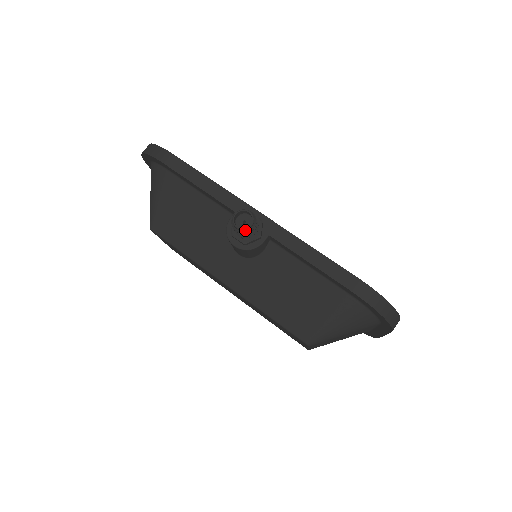
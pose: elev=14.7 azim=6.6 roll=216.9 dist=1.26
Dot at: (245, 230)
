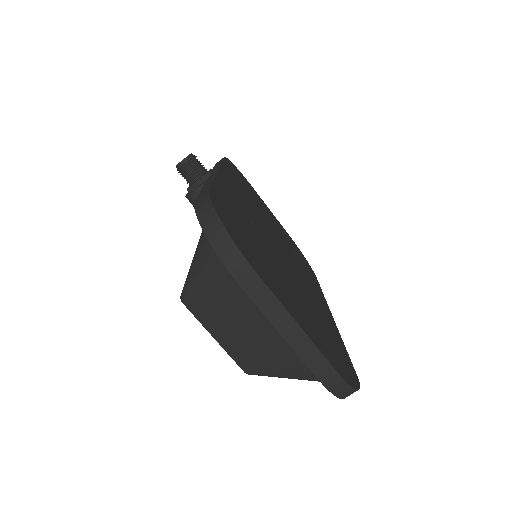
Dot at: (178, 166)
